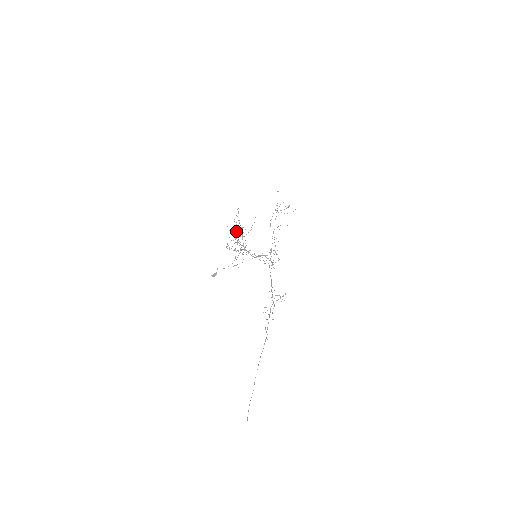
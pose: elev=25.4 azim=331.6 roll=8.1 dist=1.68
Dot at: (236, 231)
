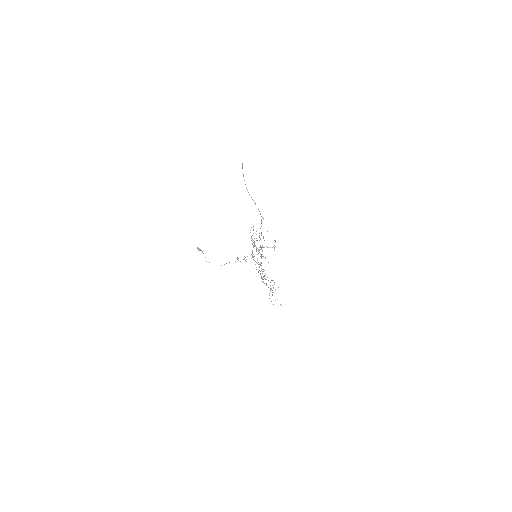
Dot at: occluded
